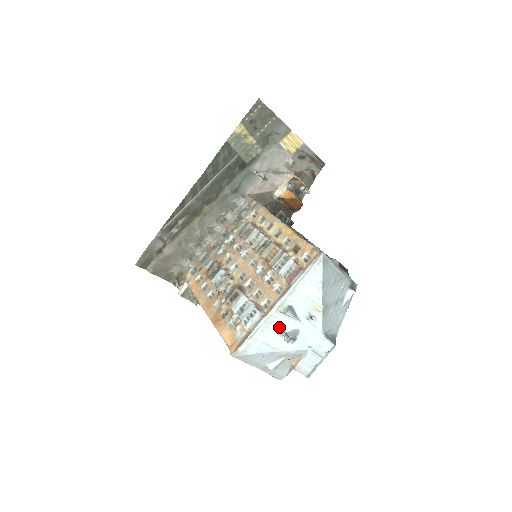
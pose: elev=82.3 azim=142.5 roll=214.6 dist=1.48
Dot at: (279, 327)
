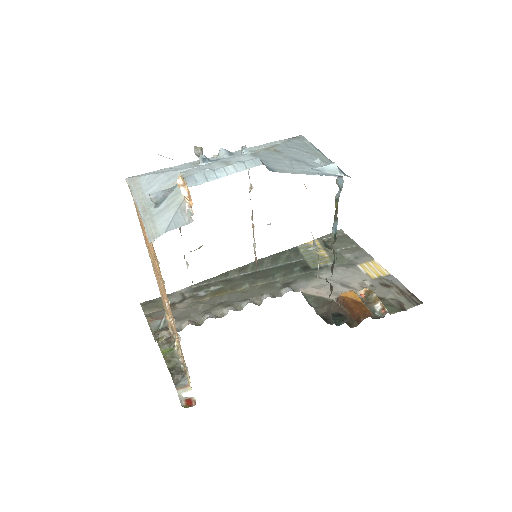
Dot at: occluded
